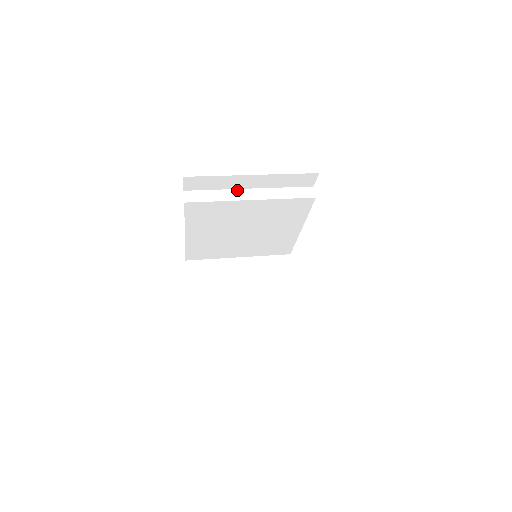
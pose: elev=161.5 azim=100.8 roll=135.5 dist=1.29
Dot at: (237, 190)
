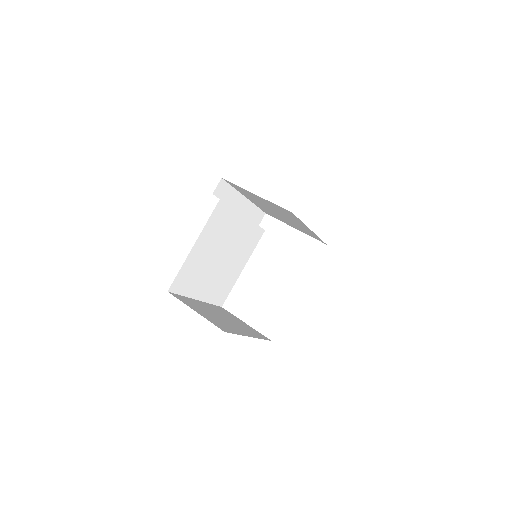
Dot at: occluded
